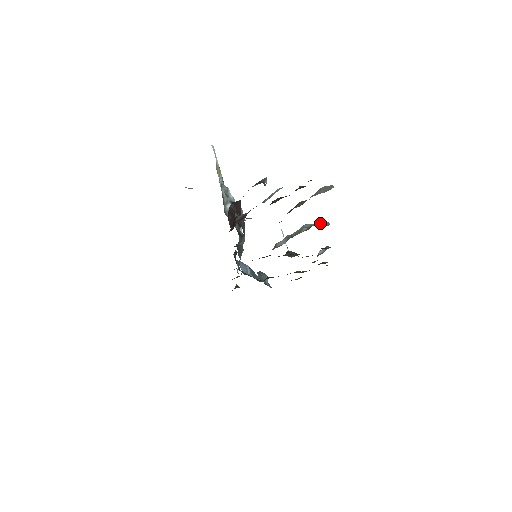
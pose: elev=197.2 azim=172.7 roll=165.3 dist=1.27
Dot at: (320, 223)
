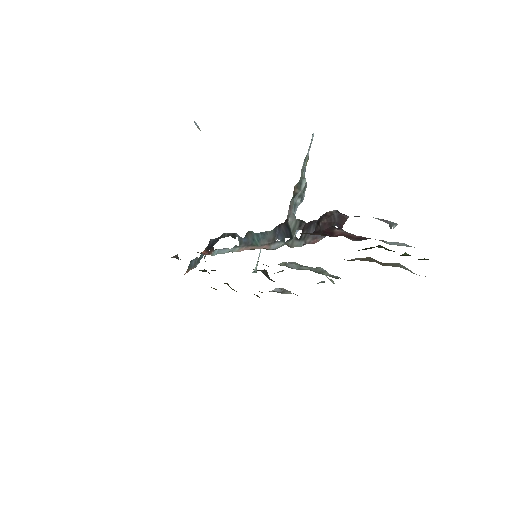
Dot at: occluded
